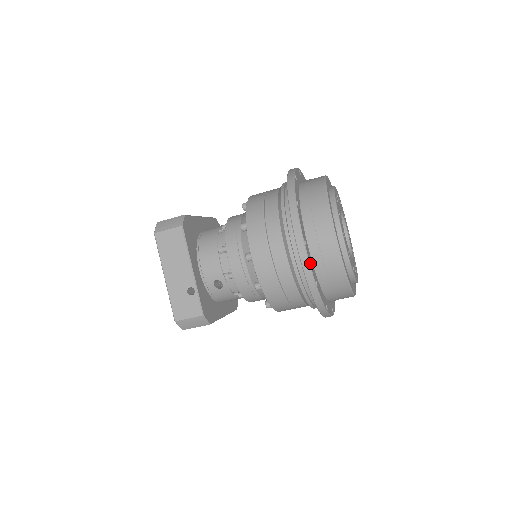
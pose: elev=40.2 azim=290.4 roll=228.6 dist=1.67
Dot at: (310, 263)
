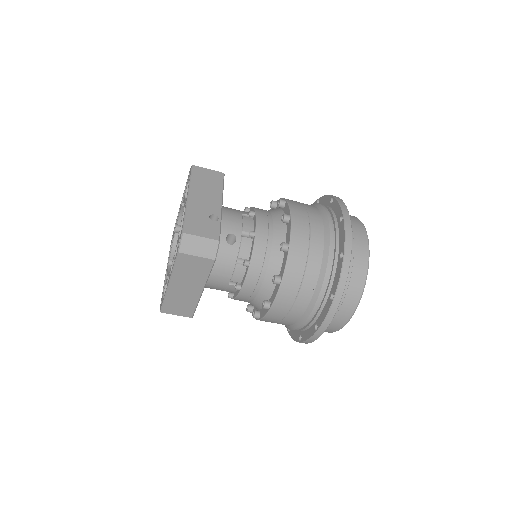
Dot at: (350, 235)
